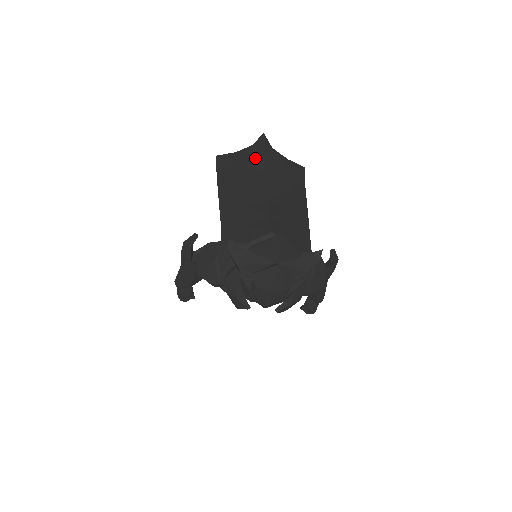
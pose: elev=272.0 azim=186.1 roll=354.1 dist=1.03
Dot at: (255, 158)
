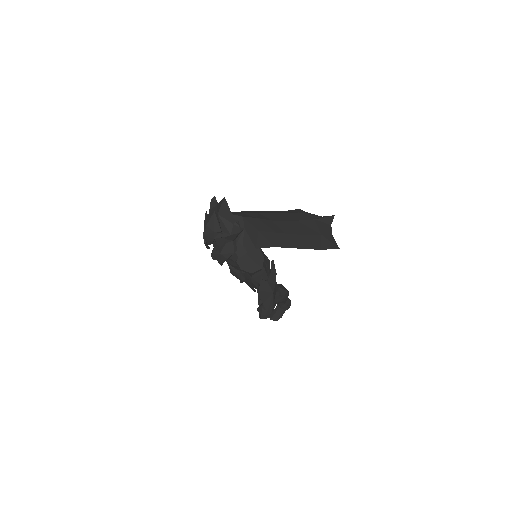
Dot at: (309, 217)
